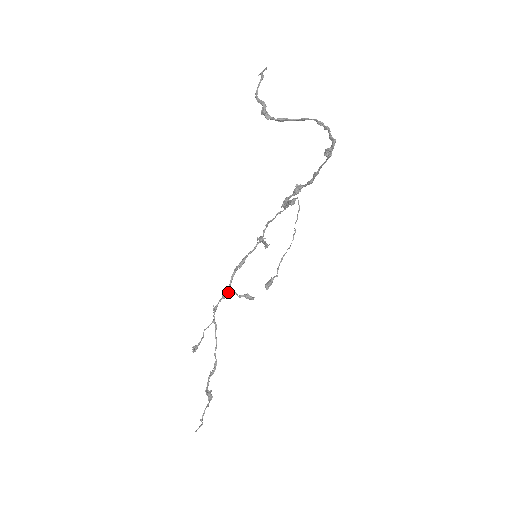
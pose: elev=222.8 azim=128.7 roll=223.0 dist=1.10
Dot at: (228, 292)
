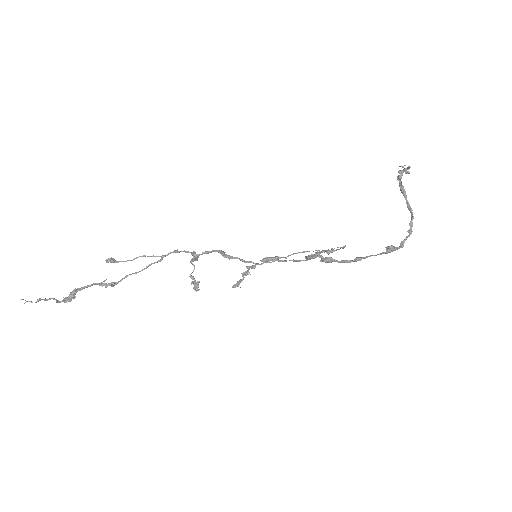
Dot at: occluded
